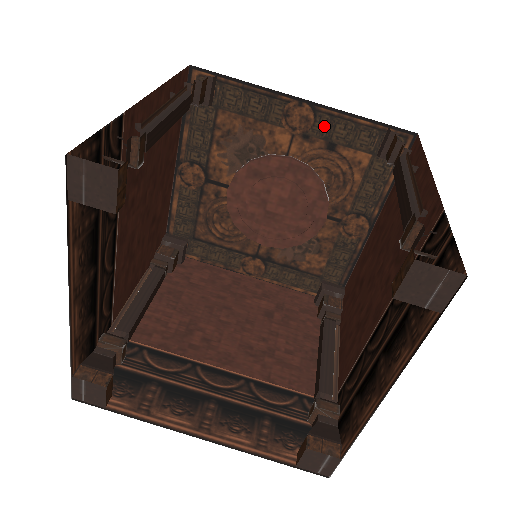
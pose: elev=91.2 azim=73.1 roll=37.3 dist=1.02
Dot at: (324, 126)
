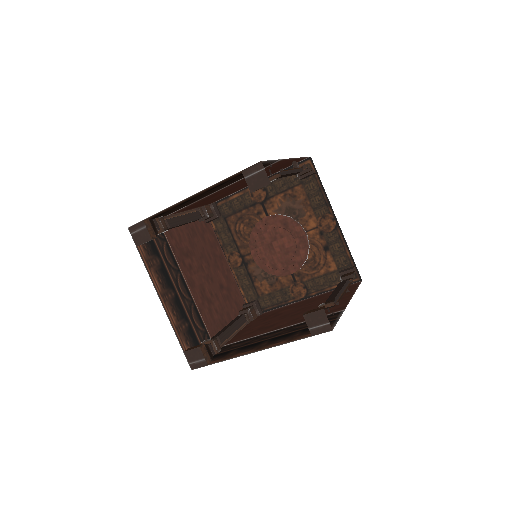
Dot at: (333, 238)
